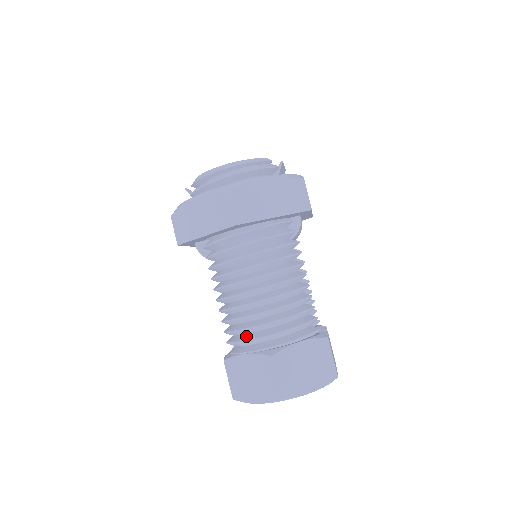
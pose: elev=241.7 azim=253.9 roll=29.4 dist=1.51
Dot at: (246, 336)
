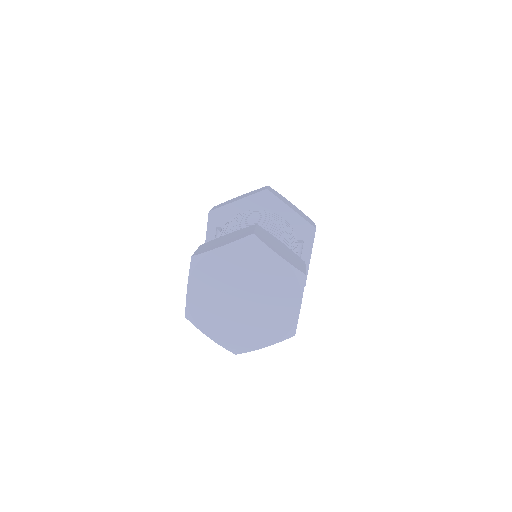
Dot at: occluded
